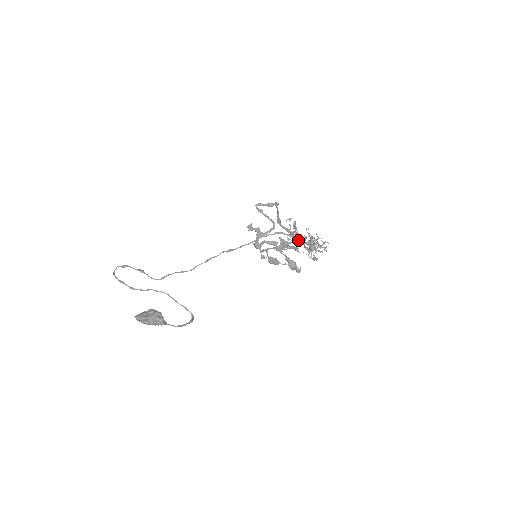
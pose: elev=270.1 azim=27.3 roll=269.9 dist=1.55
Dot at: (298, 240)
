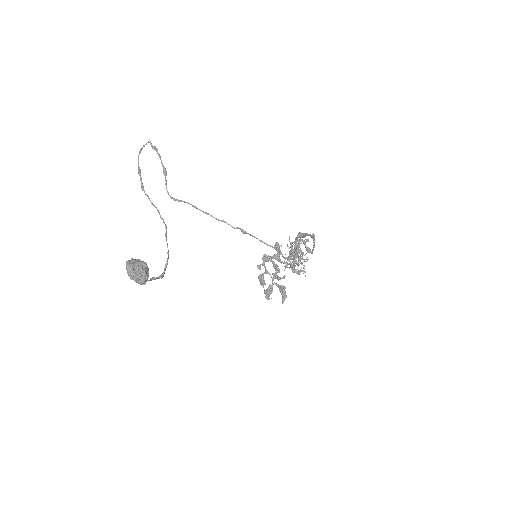
Dot at: occluded
